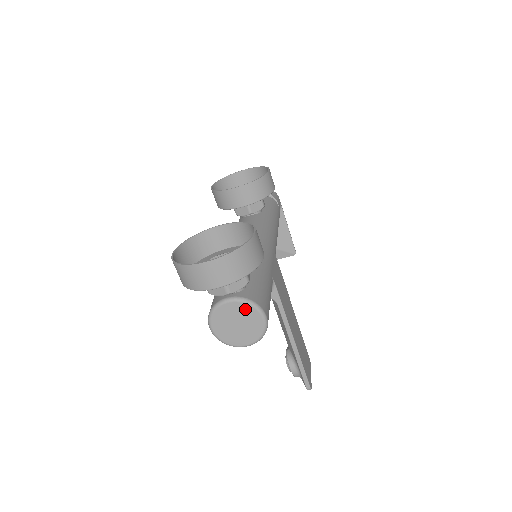
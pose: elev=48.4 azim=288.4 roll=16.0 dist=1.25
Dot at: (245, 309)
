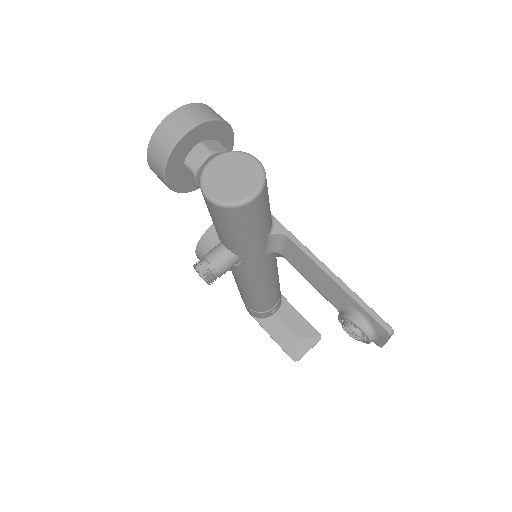
Dot at: (232, 158)
